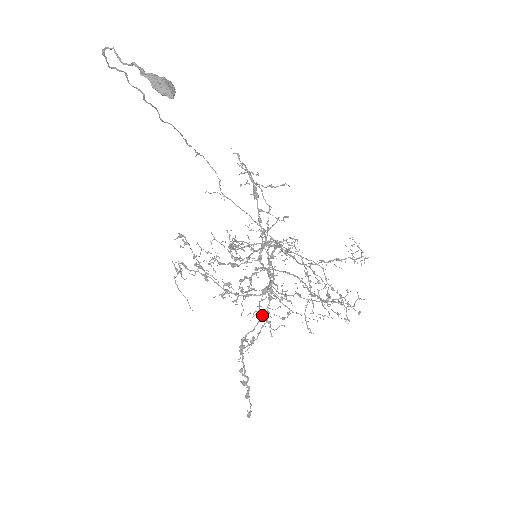
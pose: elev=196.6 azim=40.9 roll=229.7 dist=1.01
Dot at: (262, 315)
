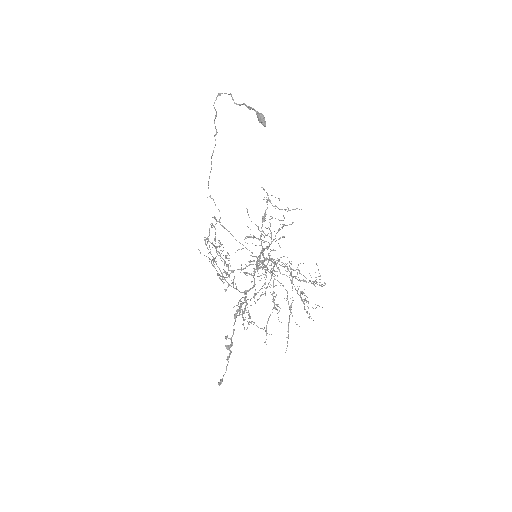
Dot at: occluded
